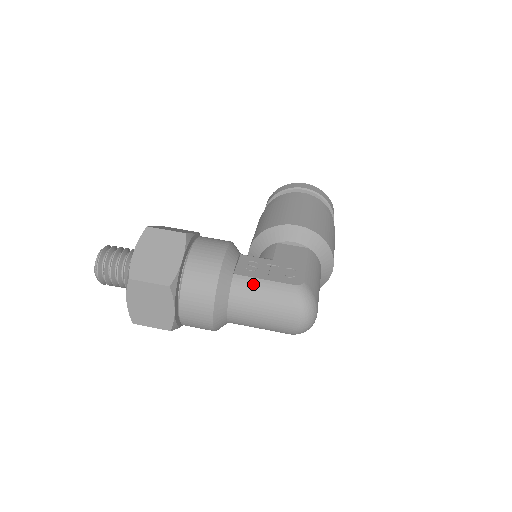
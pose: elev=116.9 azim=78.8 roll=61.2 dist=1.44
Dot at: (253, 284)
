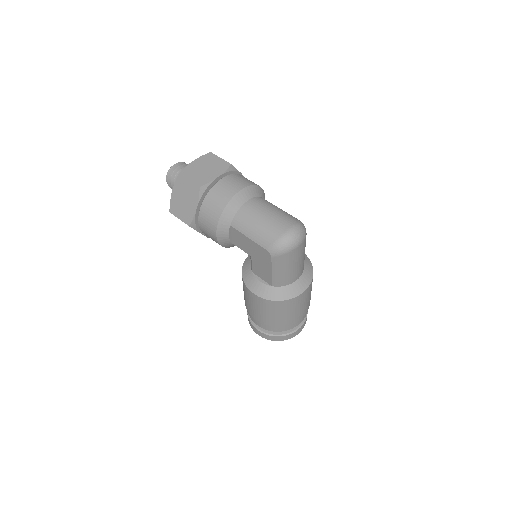
Dot at: occluded
